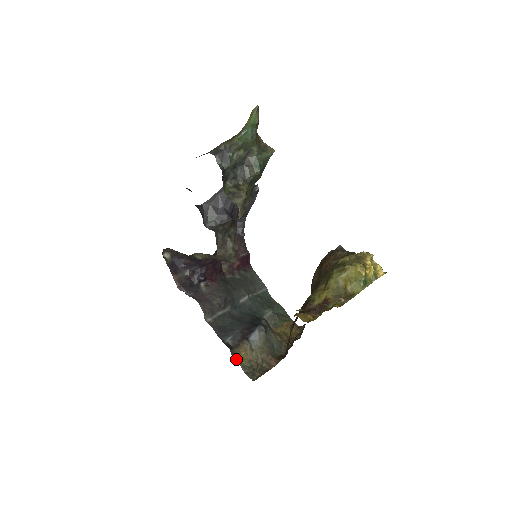
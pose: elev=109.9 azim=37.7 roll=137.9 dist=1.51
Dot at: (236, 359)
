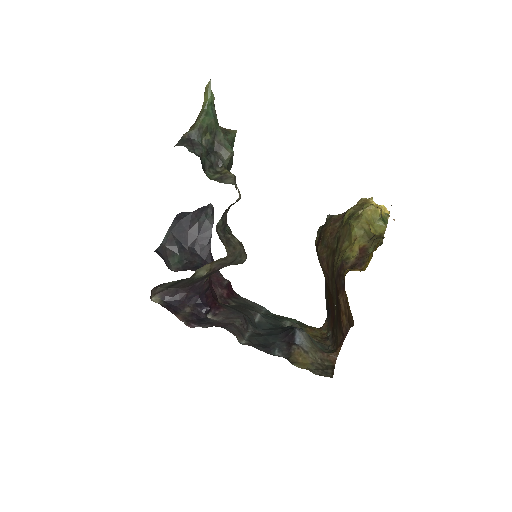
Dot at: (299, 366)
